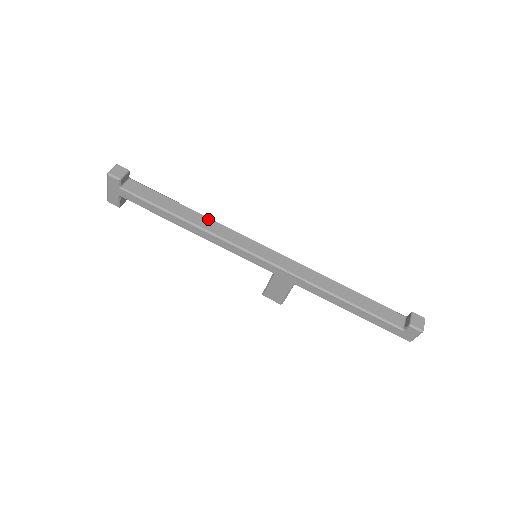
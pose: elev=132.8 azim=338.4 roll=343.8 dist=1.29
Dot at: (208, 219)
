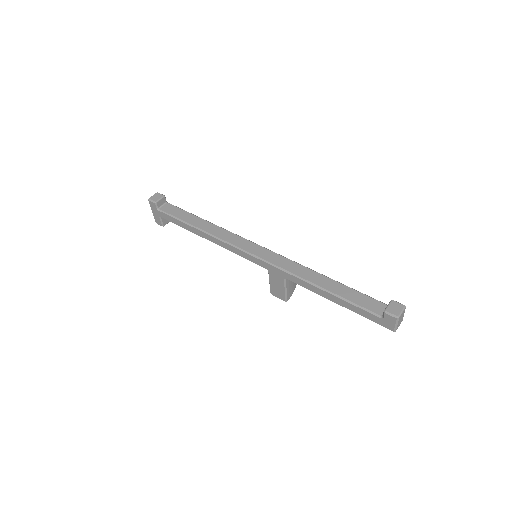
Dot at: (218, 227)
